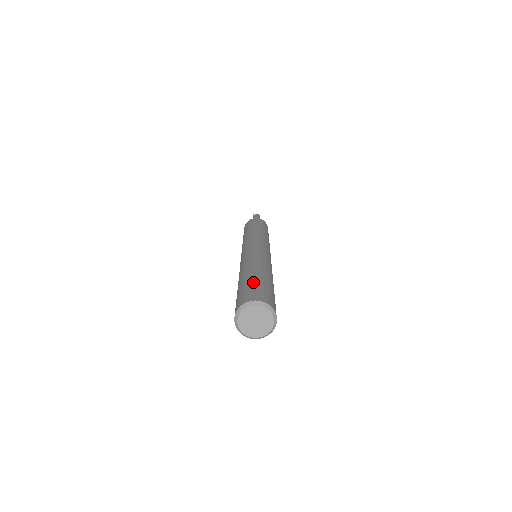
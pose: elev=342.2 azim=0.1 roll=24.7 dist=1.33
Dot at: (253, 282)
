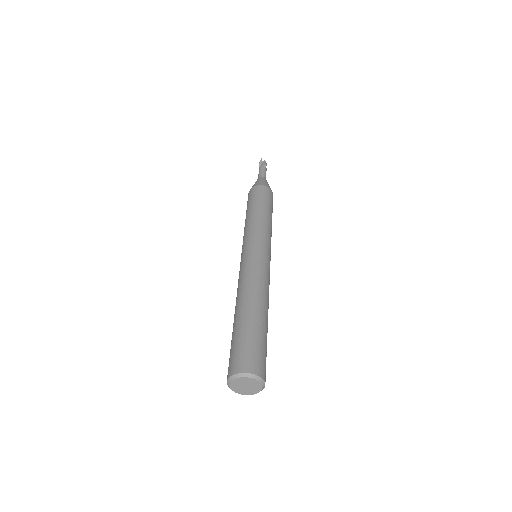
Dot at: (259, 338)
